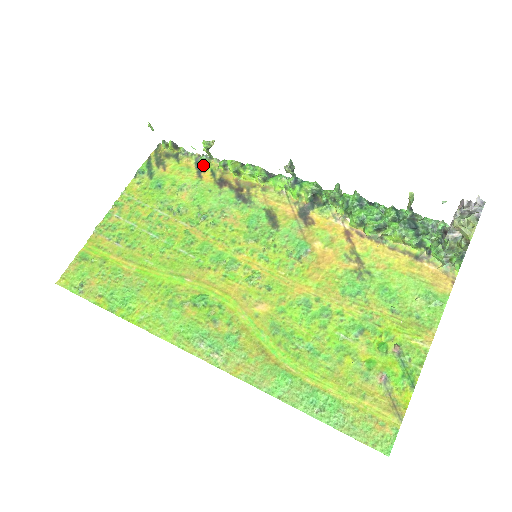
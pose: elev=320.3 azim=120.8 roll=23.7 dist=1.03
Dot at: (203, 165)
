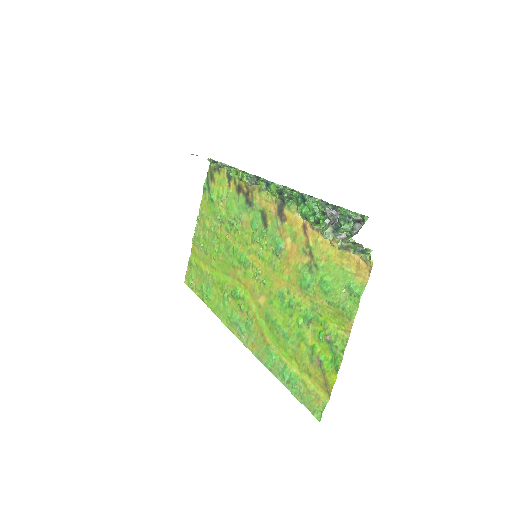
Dot at: (230, 174)
